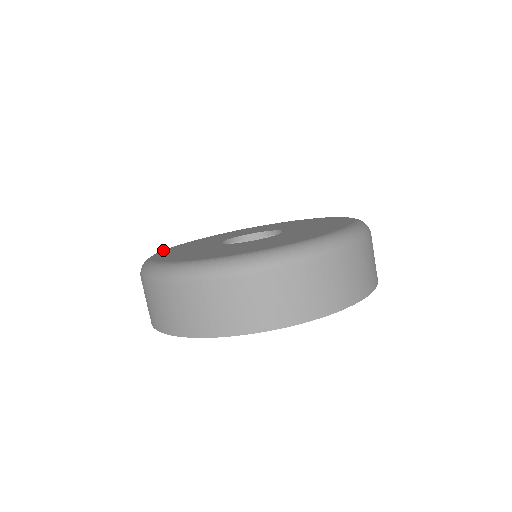
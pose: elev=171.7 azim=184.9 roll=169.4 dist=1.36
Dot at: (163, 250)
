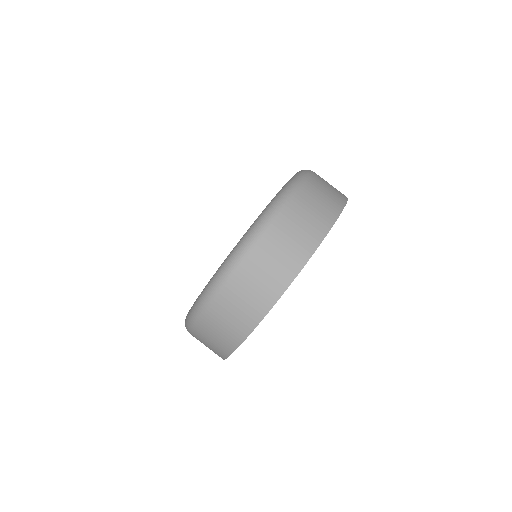
Dot at: occluded
